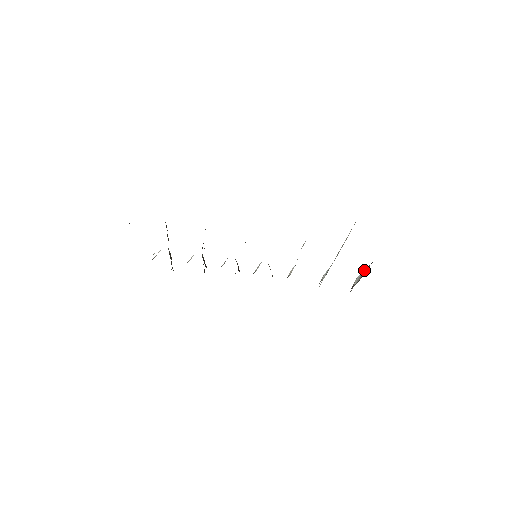
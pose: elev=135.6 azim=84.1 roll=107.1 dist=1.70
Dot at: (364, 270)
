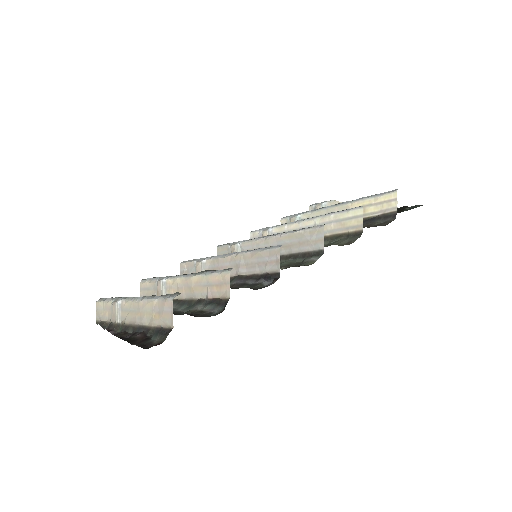
Dot at: (336, 203)
